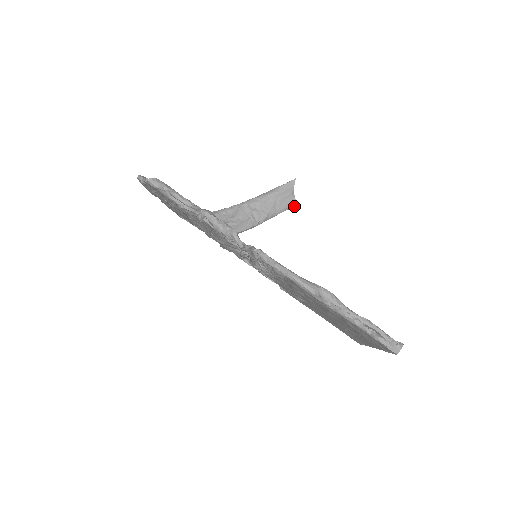
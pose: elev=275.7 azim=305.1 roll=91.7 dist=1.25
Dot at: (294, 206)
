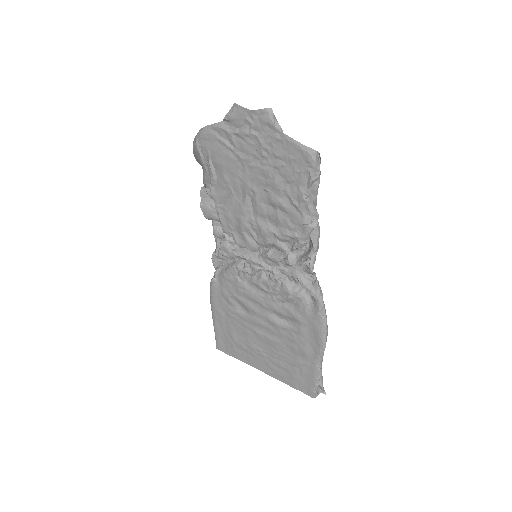
Dot at: occluded
